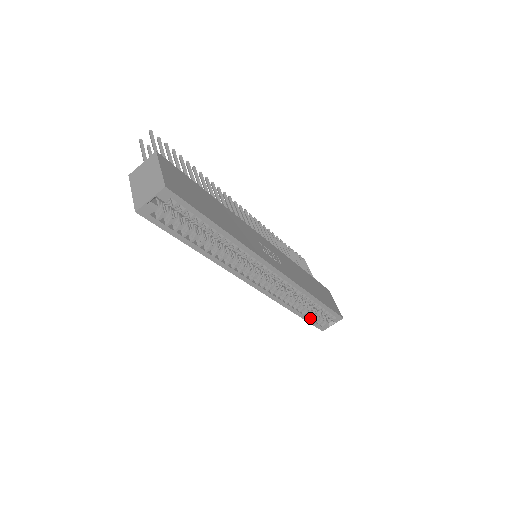
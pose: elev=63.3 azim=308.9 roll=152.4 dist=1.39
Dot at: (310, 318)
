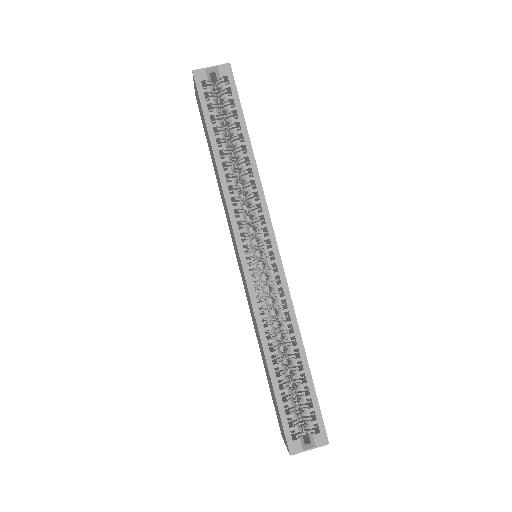
Dot at: (283, 401)
